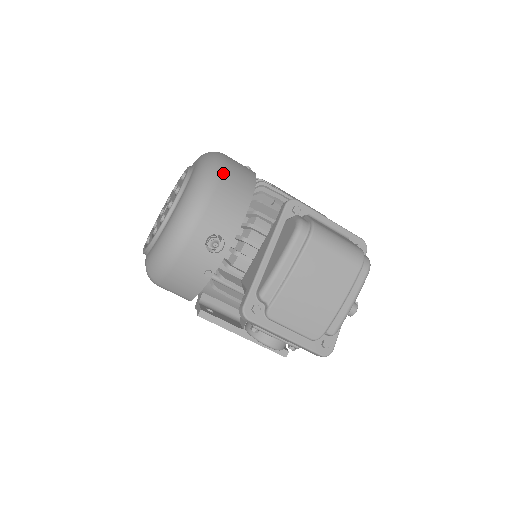
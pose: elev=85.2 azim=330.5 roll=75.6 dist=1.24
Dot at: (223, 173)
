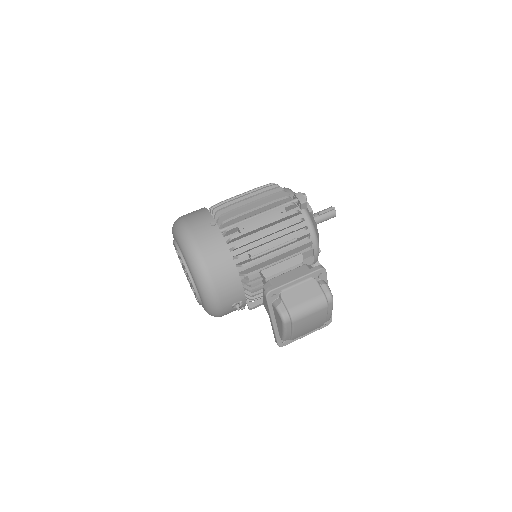
Dot at: (212, 276)
